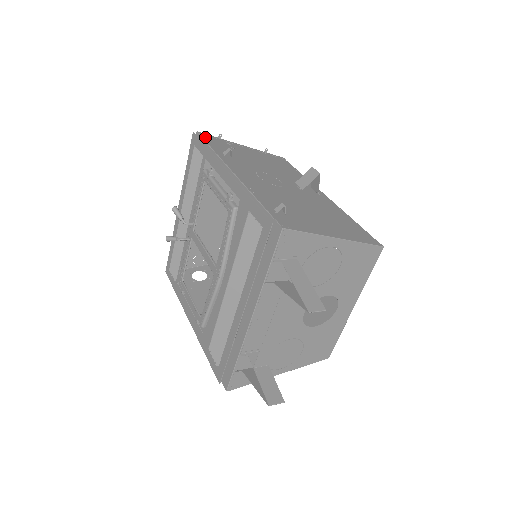
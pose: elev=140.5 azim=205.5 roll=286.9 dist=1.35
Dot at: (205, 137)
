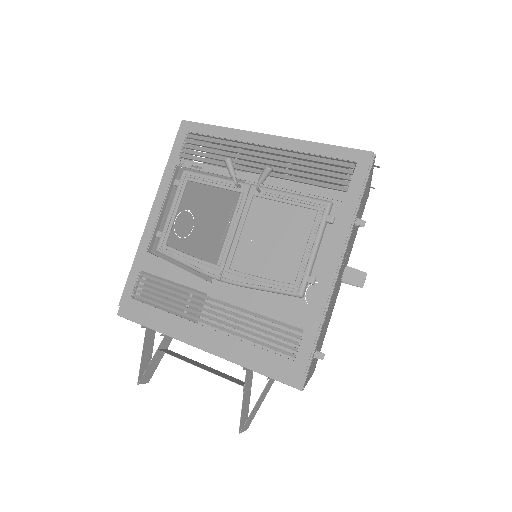
Dot at: occluded
